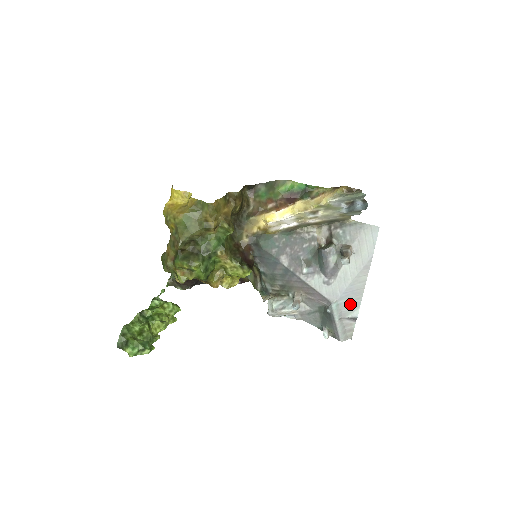
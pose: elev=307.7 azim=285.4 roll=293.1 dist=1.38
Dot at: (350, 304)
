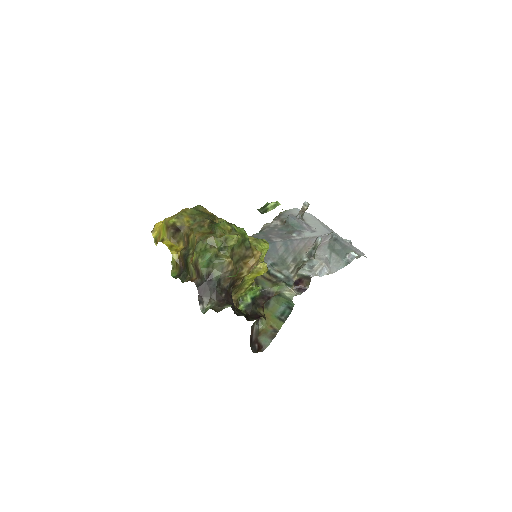
Dot at: occluded
